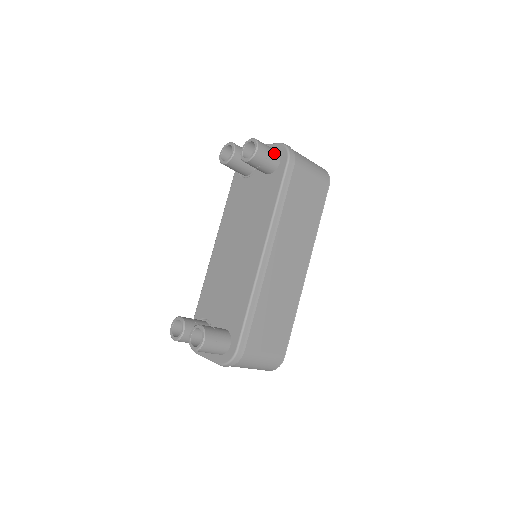
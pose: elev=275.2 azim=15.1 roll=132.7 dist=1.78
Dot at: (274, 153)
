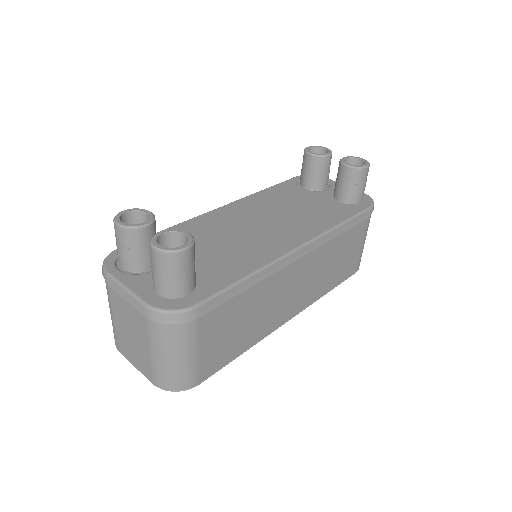
Dot at: occluded
